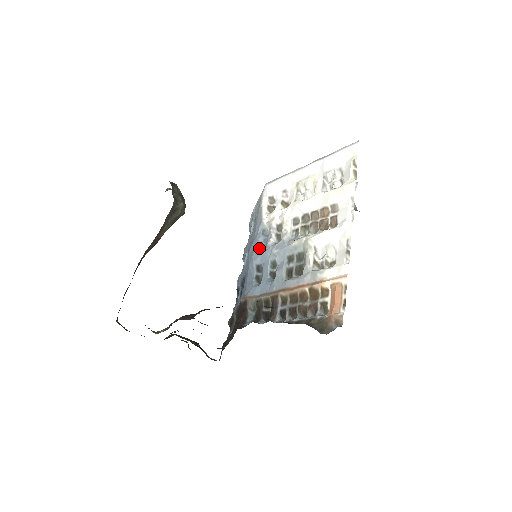
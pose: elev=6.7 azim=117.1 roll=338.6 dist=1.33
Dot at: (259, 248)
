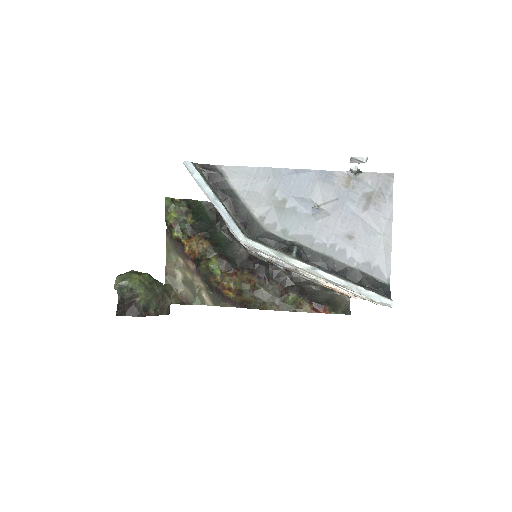
Dot at: (257, 254)
